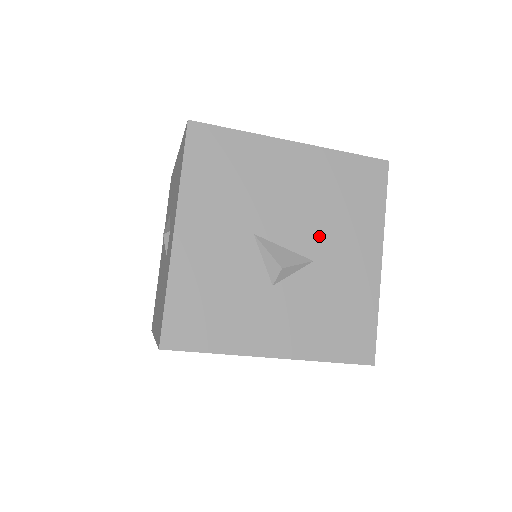
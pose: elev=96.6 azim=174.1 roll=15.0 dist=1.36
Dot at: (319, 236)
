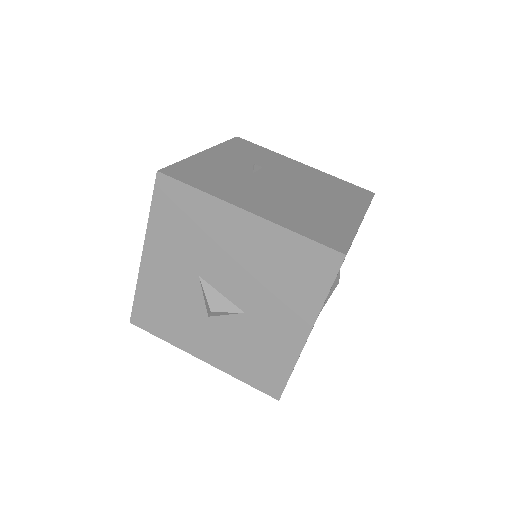
Dot at: (254, 296)
